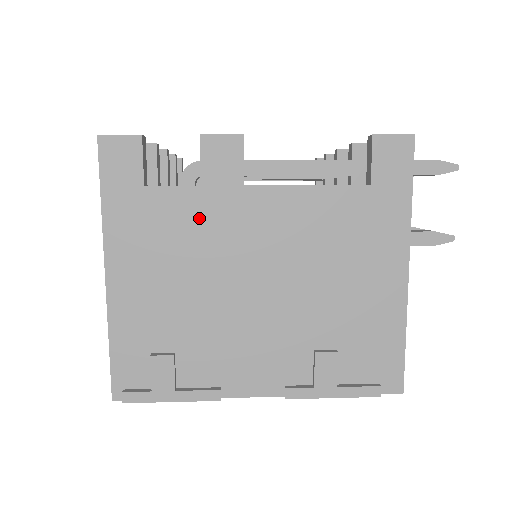
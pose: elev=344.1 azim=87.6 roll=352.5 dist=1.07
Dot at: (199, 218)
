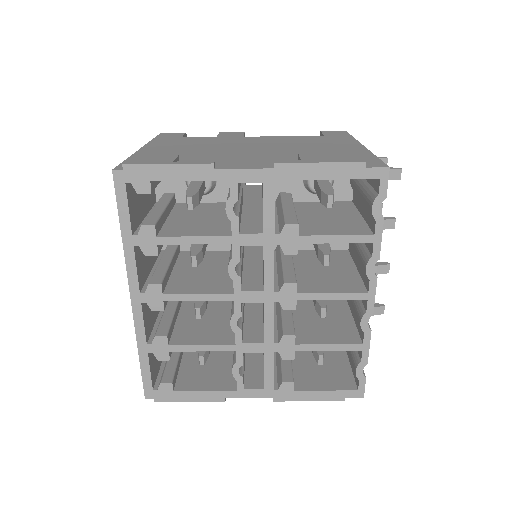
Dot at: (213, 140)
